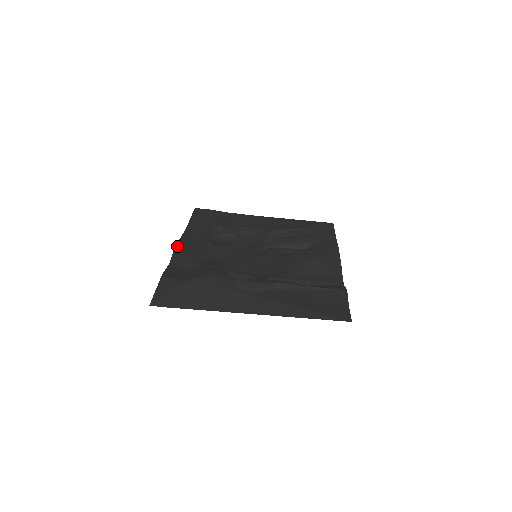
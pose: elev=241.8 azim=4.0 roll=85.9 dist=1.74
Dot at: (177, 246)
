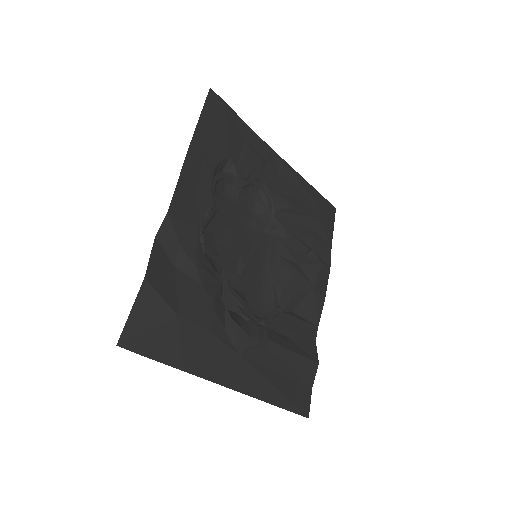
Dot at: (174, 198)
